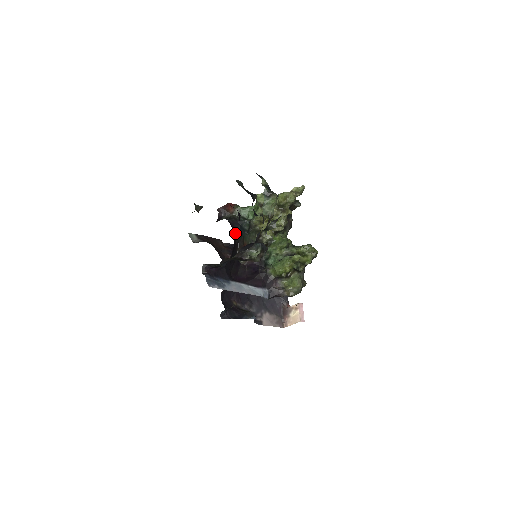
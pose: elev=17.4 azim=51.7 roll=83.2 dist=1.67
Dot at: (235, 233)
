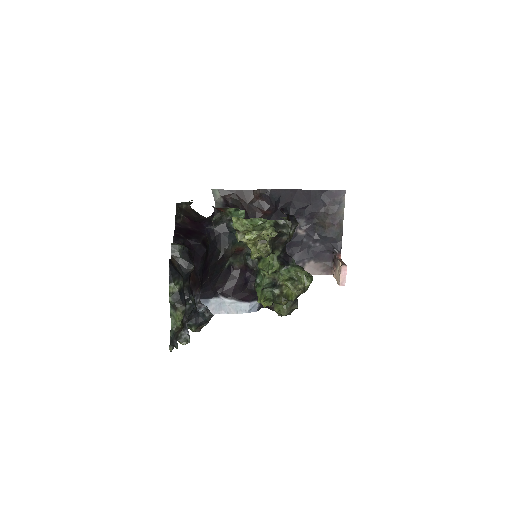
Dot at: (220, 244)
